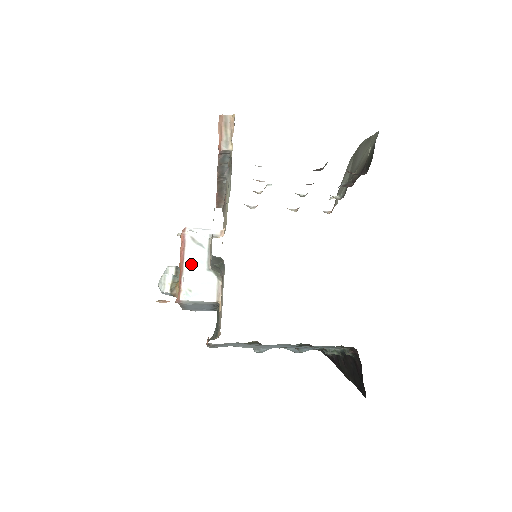
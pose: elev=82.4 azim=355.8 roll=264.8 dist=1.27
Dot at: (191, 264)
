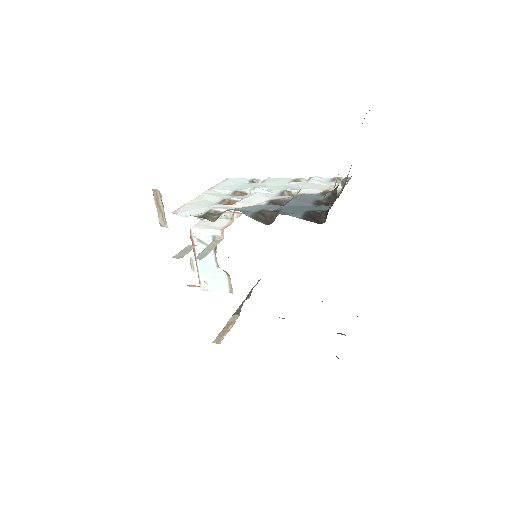
Dot at: (203, 262)
